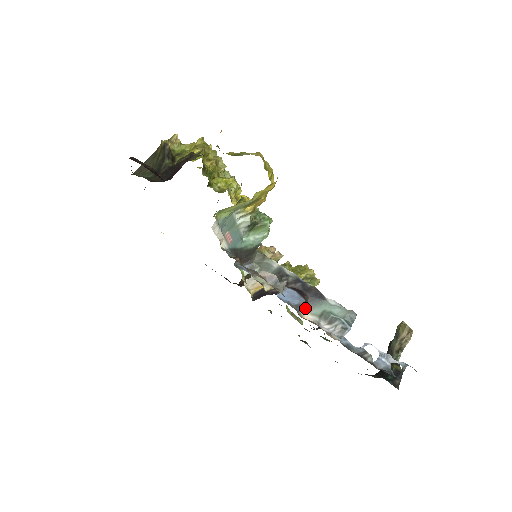
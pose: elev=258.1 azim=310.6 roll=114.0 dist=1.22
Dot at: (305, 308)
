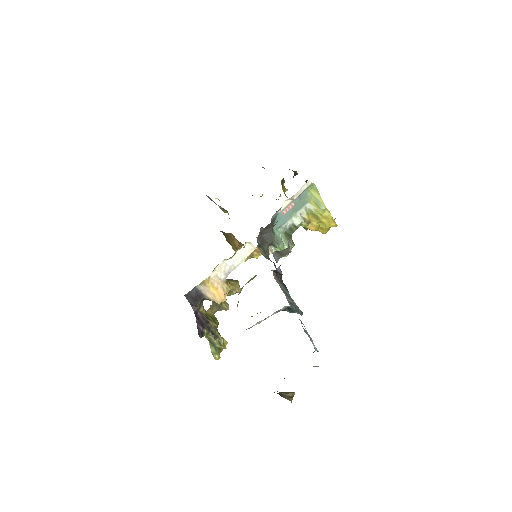
Dot at: (276, 278)
